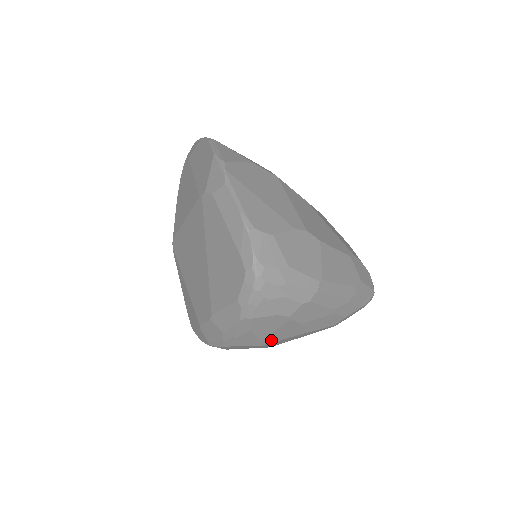
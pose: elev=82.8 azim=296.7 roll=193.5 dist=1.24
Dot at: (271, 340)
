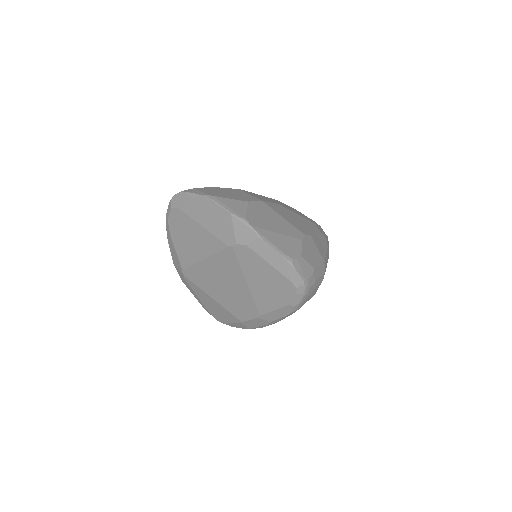
Dot at: occluded
